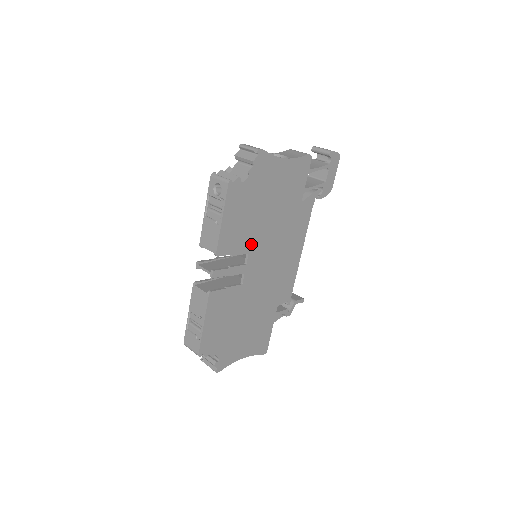
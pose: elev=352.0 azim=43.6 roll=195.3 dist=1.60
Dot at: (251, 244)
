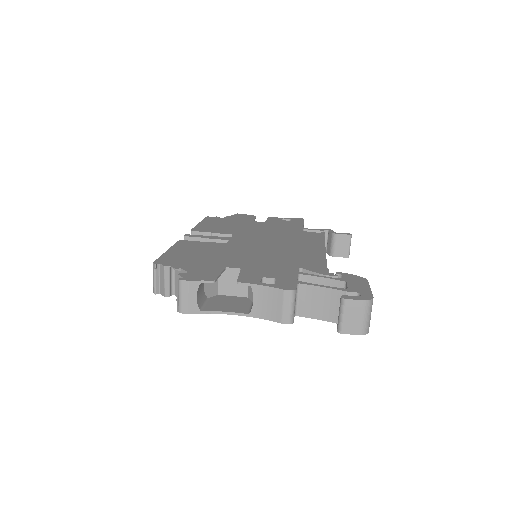
Dot at: occluded
